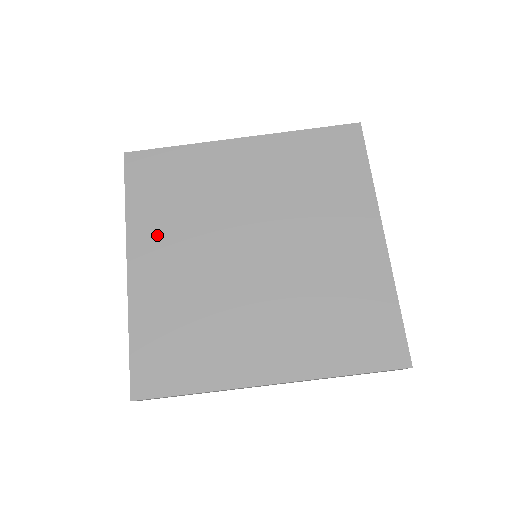
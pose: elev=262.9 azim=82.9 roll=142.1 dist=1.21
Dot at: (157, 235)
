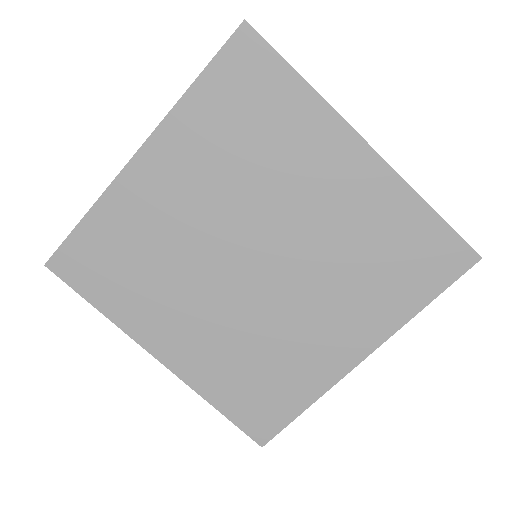
Dot at: (189, 154)
